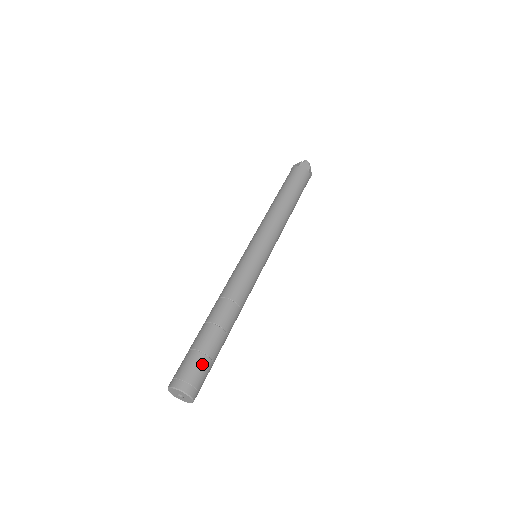
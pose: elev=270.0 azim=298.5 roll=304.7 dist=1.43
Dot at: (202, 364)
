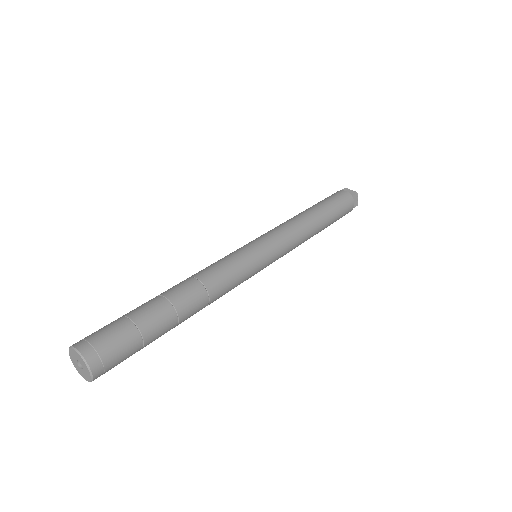
Dot at: (132, 349)
